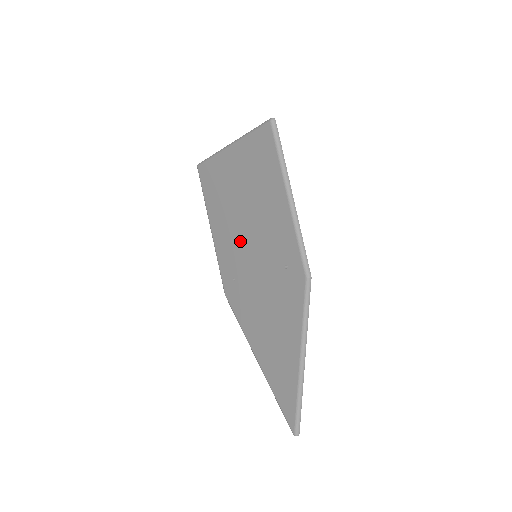
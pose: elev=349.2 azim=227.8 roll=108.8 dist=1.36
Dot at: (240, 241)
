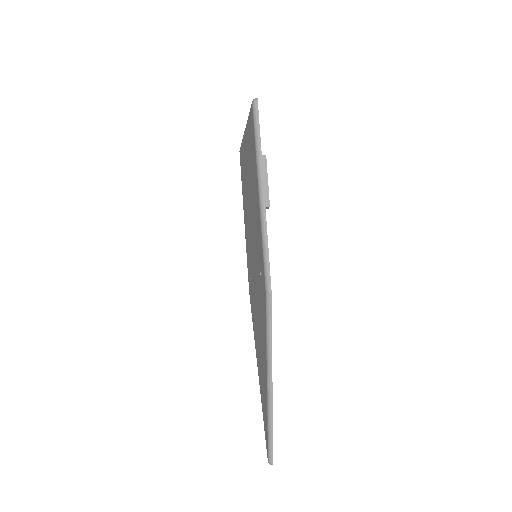
Dot at: (250, 237)
